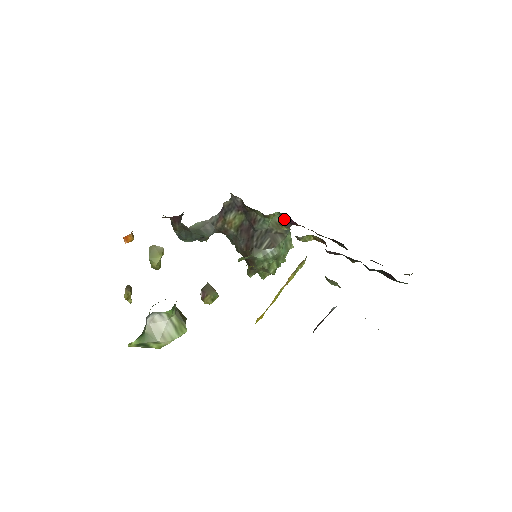
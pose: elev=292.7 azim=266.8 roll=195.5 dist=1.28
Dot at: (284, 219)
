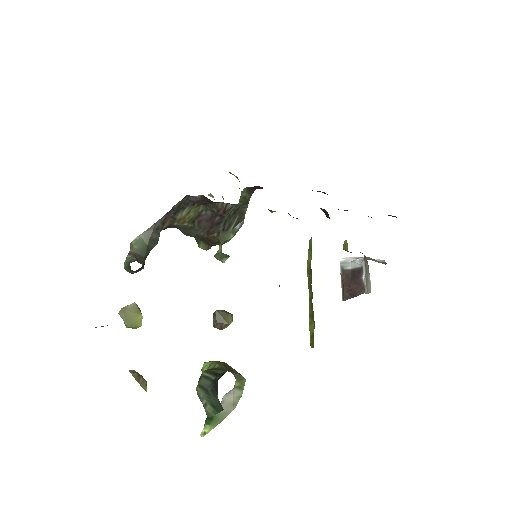
Dot at: (250, 189)
